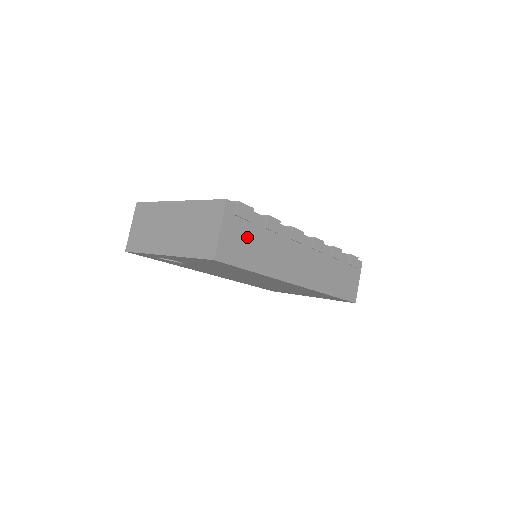
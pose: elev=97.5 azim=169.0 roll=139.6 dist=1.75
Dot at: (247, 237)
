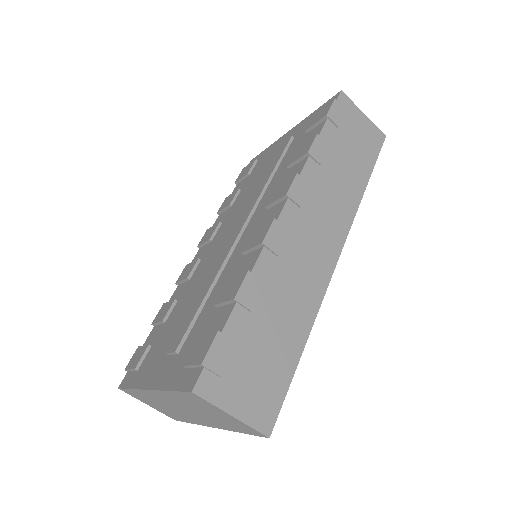
Dot at: (254, 356)
